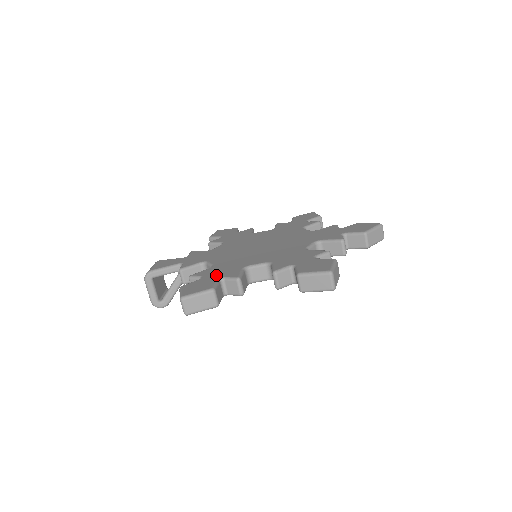
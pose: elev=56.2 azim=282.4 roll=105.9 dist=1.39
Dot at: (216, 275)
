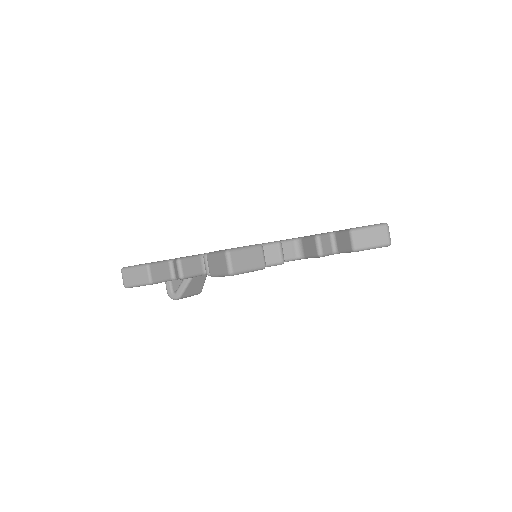
Dot at: occluded
